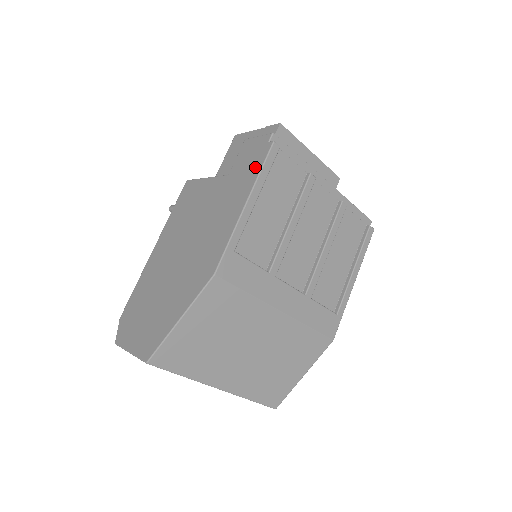
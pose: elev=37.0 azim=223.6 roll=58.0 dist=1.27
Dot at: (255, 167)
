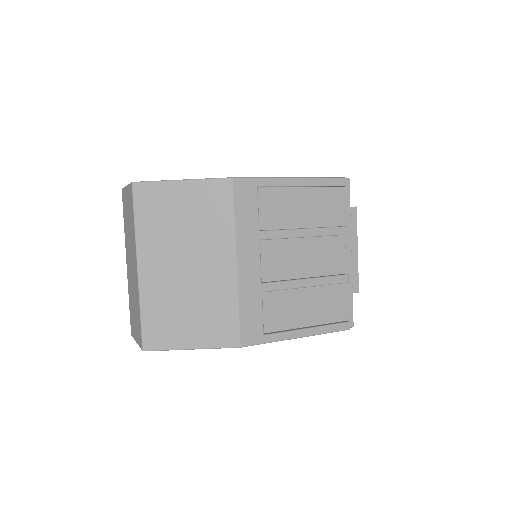
Dot at: occluded
